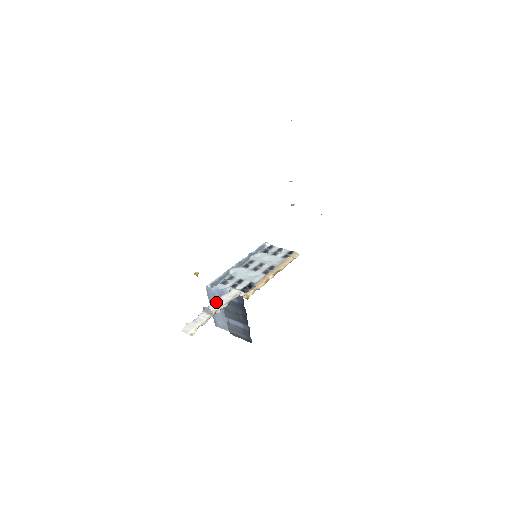
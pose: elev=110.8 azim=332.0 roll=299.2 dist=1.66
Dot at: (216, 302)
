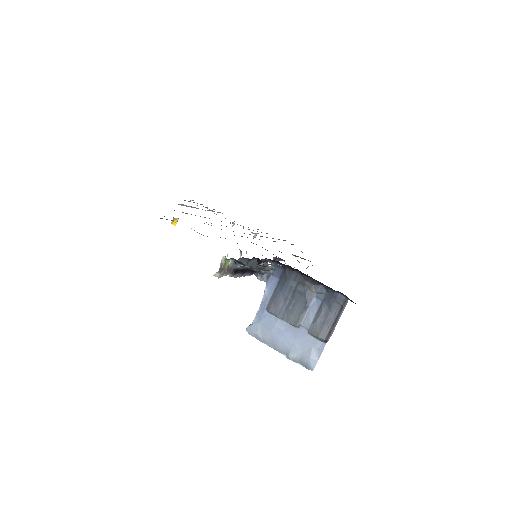
Dot at: (245, 274)
